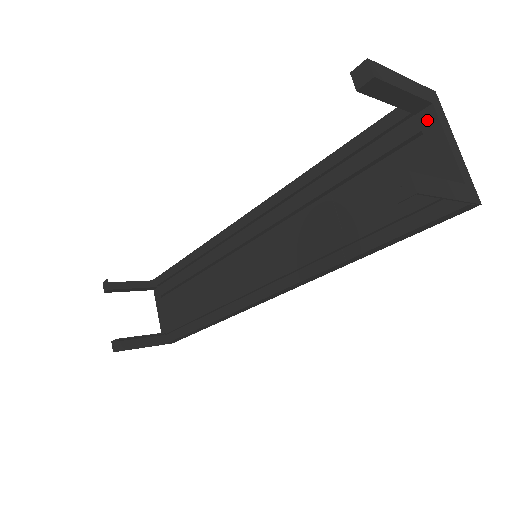
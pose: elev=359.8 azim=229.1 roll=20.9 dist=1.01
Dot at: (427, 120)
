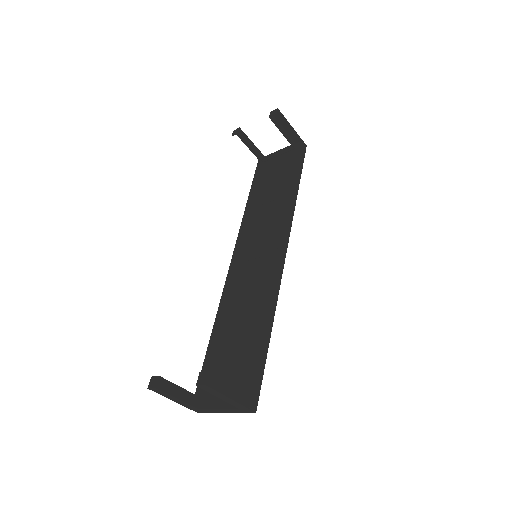
Dot at: (268, 158)
